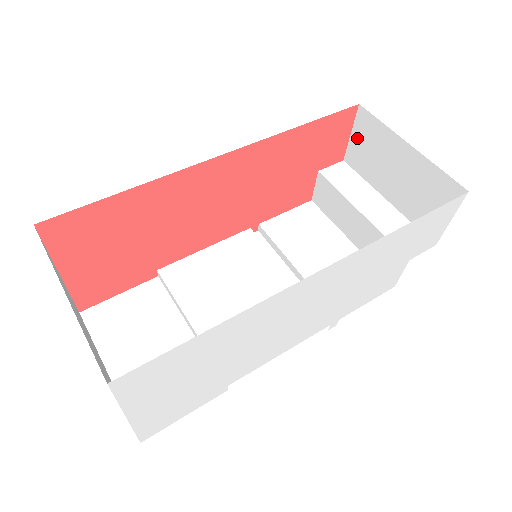
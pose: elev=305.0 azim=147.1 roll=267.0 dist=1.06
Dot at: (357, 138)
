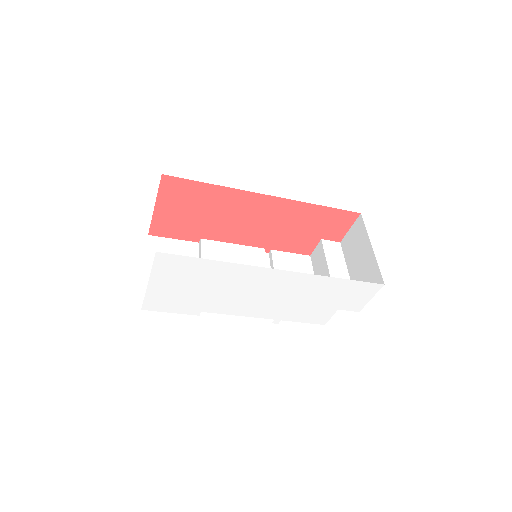
Dot at: (352, 232)
